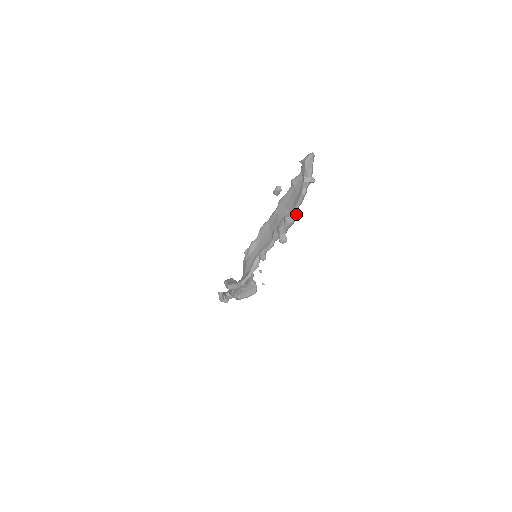
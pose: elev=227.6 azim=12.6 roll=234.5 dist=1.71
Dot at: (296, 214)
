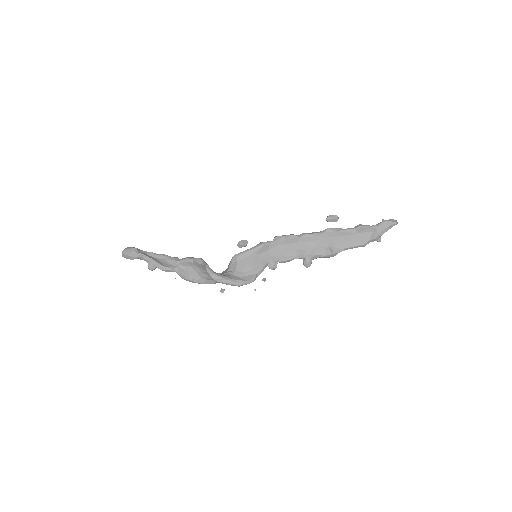
Dot at: (339, 252)
